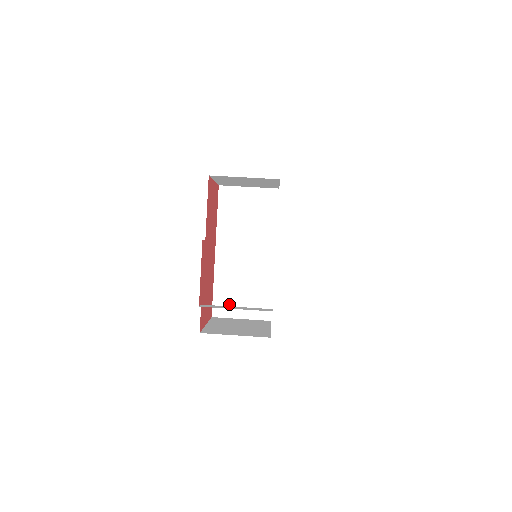
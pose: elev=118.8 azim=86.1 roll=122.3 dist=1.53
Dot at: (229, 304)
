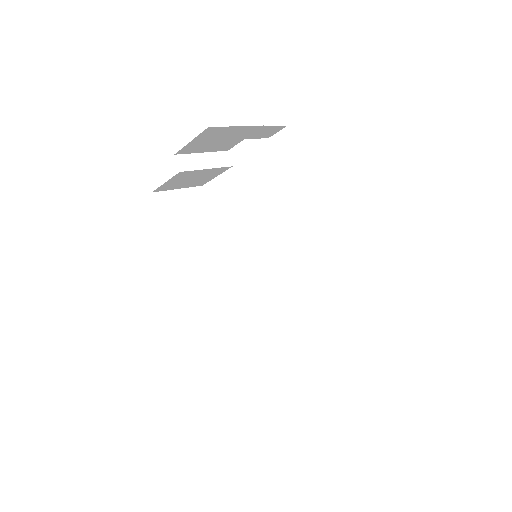
Dot at: occluded
